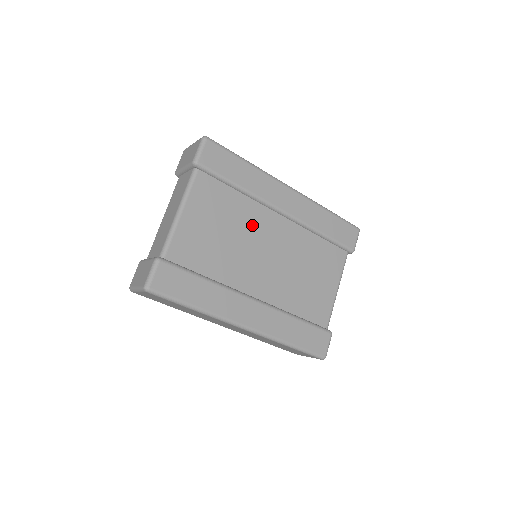
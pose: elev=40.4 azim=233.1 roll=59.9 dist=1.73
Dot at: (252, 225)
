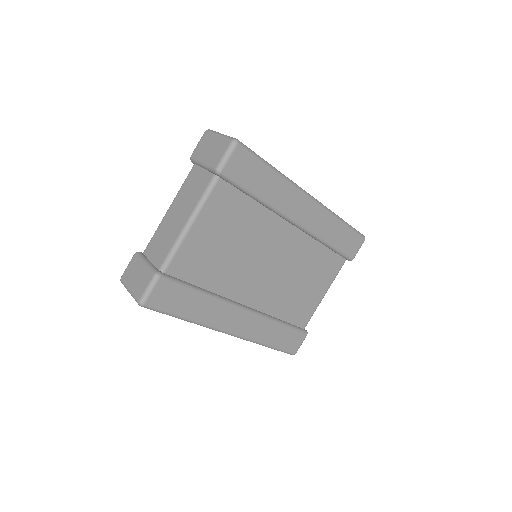
Dot at: (261, 236)
